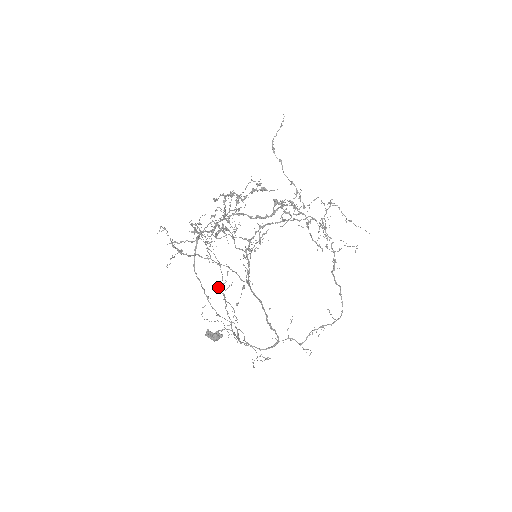
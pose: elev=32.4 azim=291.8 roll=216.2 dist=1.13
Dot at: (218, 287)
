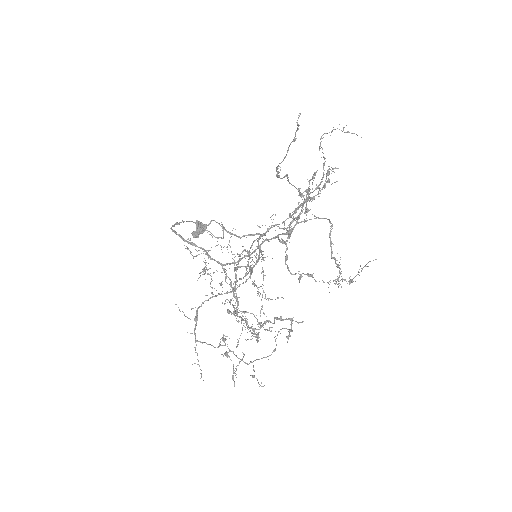
Dot at: (234, 312)
